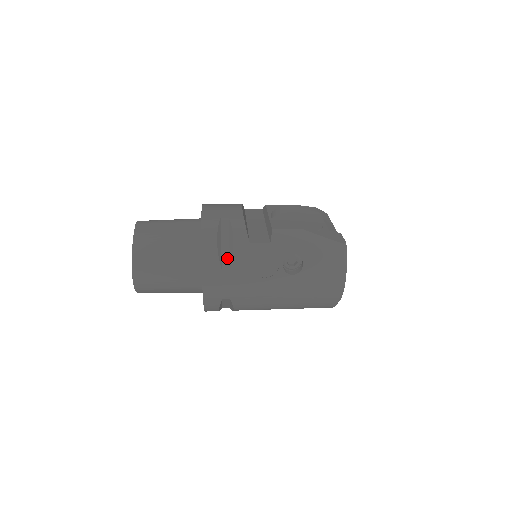
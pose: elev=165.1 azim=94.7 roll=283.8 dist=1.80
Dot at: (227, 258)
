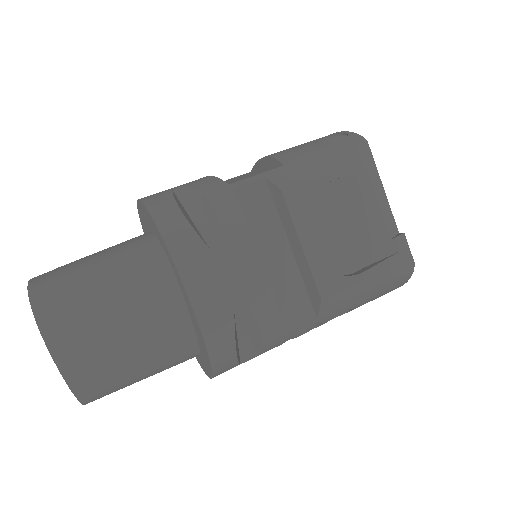
Dot at: (248, 351)
